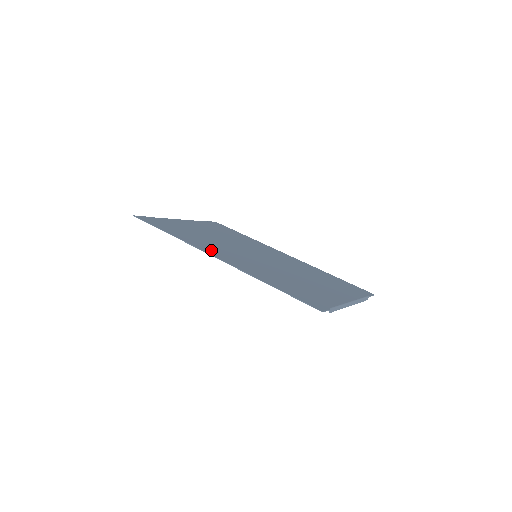
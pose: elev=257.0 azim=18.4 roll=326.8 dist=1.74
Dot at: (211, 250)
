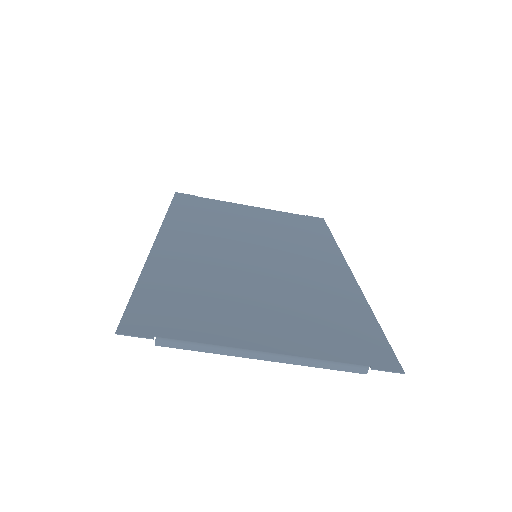
Dot at: (178, 233)
